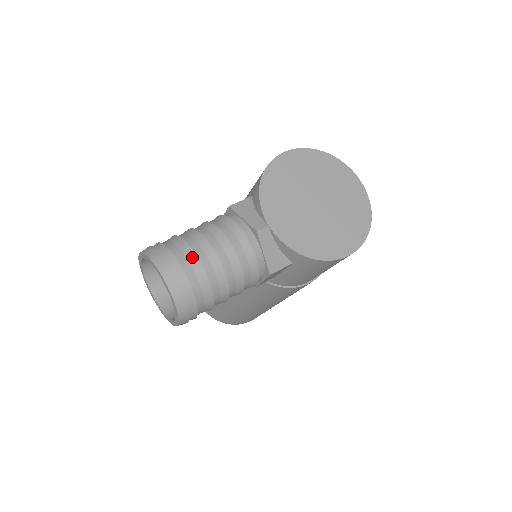
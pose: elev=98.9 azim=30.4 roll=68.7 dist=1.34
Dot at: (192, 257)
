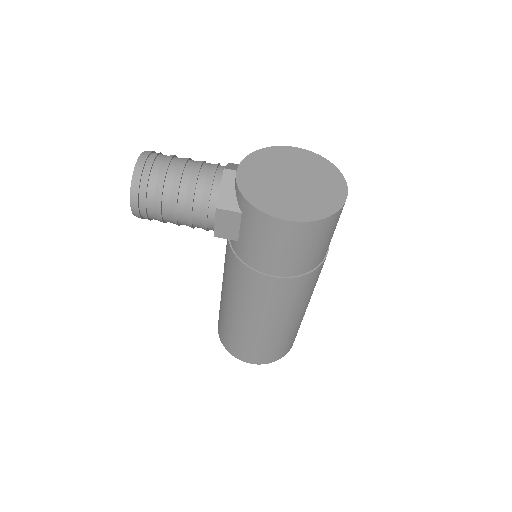
Dot at: (168, 160)
